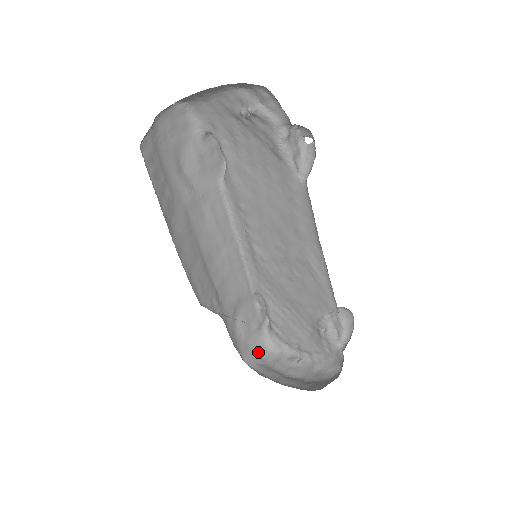
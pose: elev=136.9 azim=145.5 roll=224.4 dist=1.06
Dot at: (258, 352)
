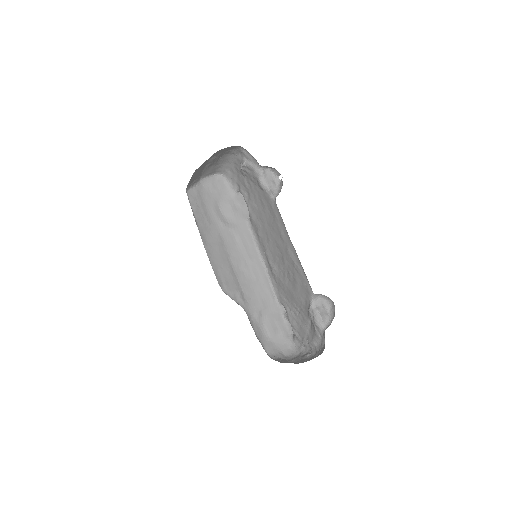
Dot at: (283, 352)
